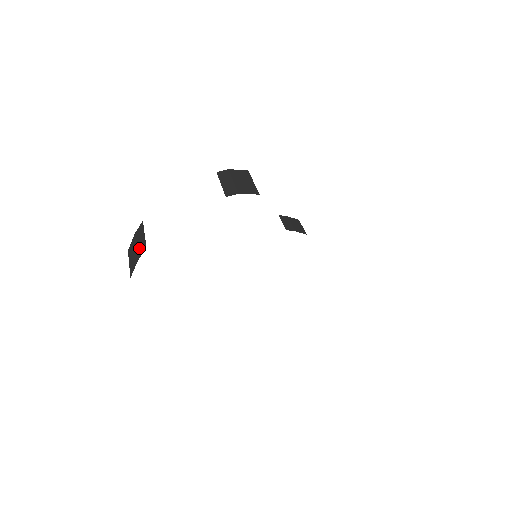
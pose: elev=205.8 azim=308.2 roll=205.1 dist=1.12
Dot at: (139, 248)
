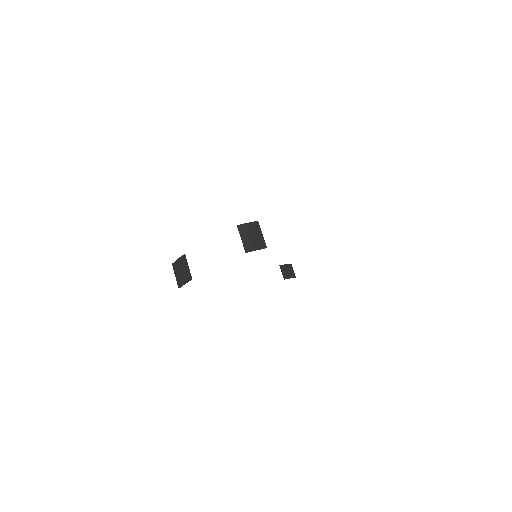
Dot at: (185, 275)
